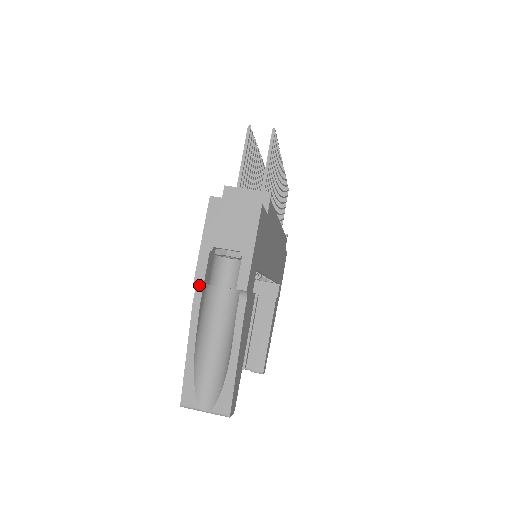
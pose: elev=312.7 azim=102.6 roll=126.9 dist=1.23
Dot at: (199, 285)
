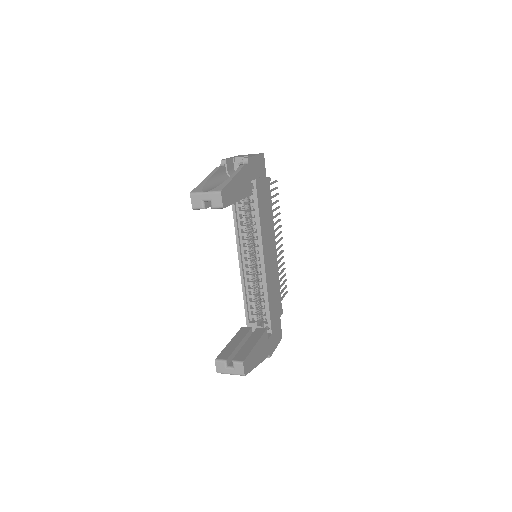
Dot at: (223, 164)
